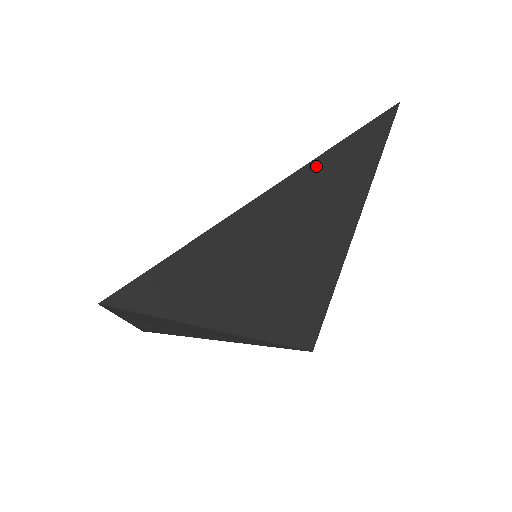
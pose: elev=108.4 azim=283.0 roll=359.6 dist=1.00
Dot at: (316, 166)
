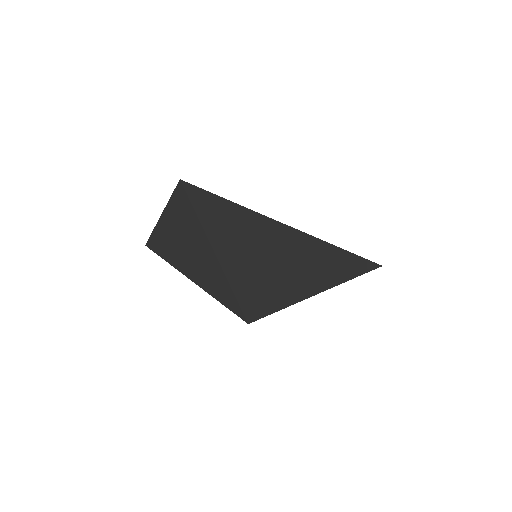
Dot at: (323, 245)
